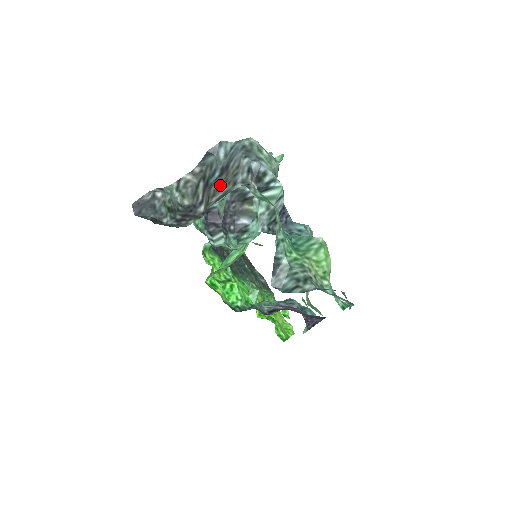
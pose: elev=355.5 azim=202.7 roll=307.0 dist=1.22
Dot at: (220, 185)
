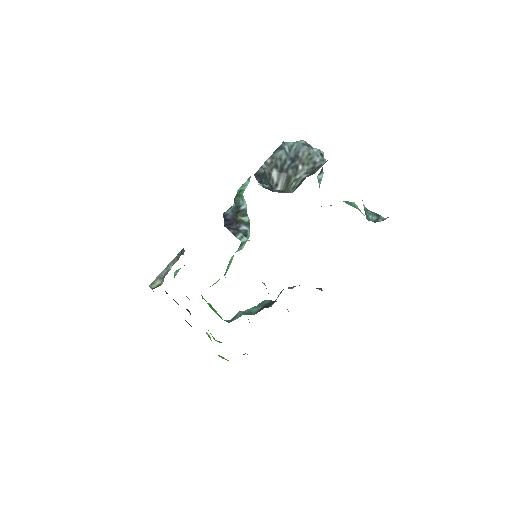
Dot at: (298, 167)
